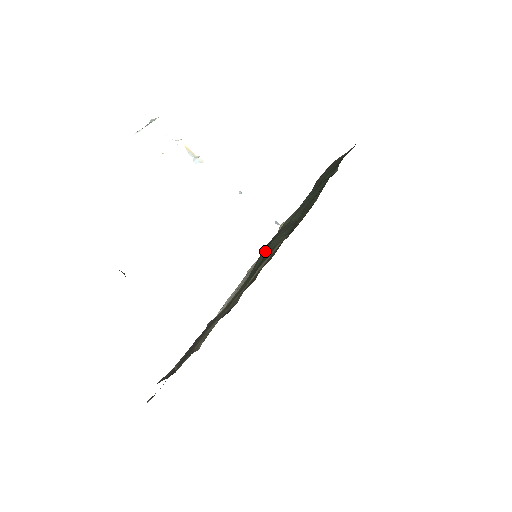
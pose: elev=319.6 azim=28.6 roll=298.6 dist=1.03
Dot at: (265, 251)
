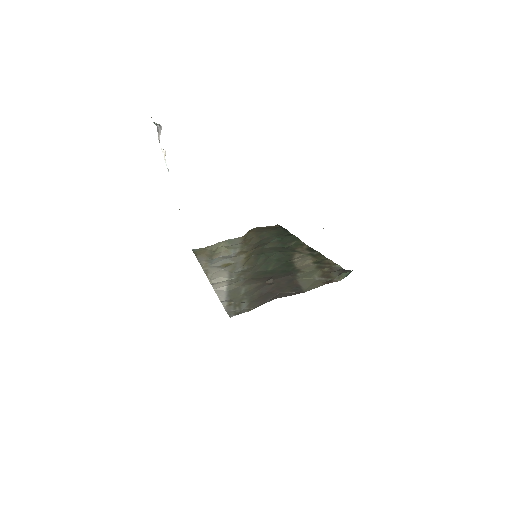
Dot at: (275, 255)
